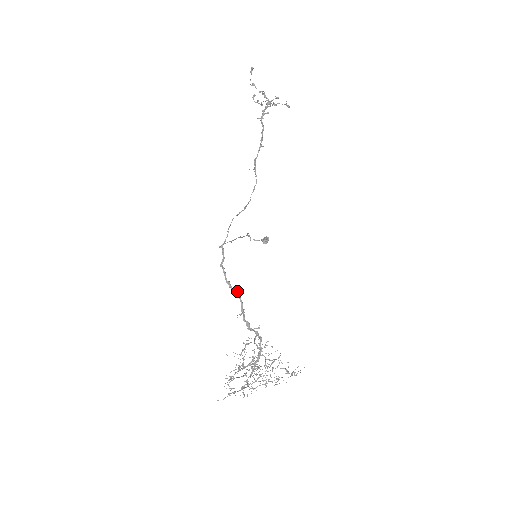
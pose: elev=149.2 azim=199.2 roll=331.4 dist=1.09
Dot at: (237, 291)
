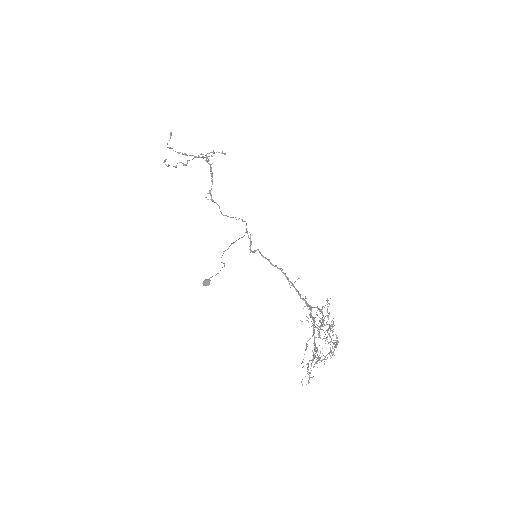
Dot at: (277, 268)
